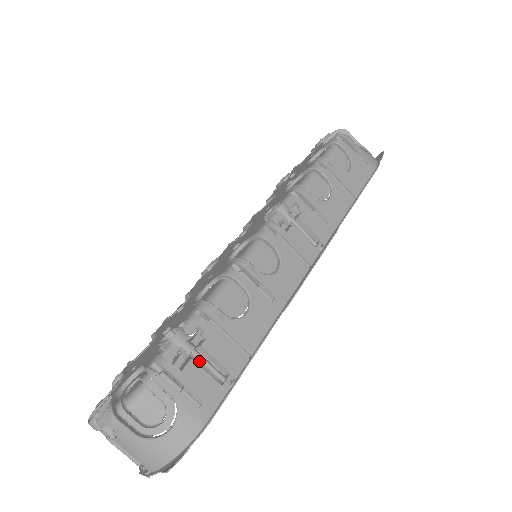
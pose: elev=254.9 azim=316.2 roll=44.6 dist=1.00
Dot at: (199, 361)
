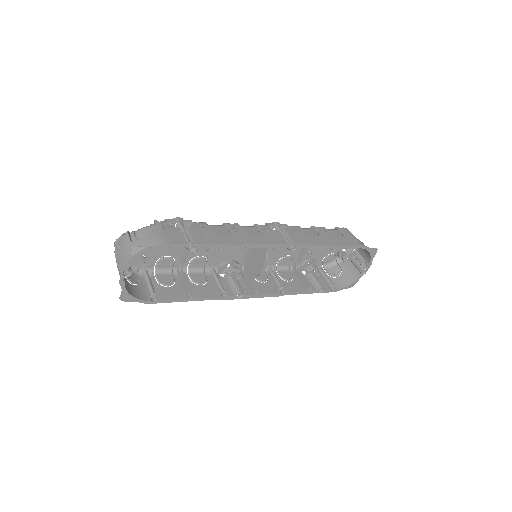
Dot at: (183, 236)
